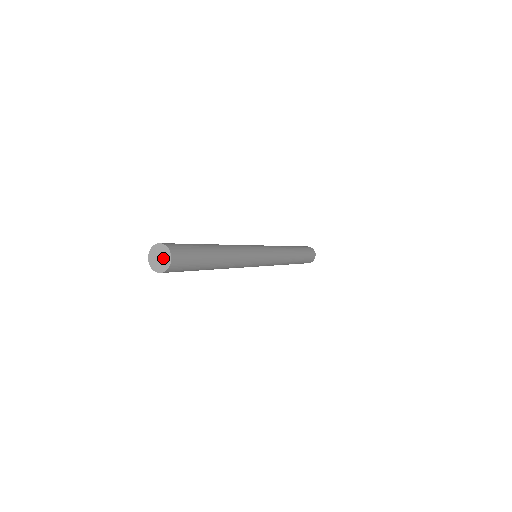
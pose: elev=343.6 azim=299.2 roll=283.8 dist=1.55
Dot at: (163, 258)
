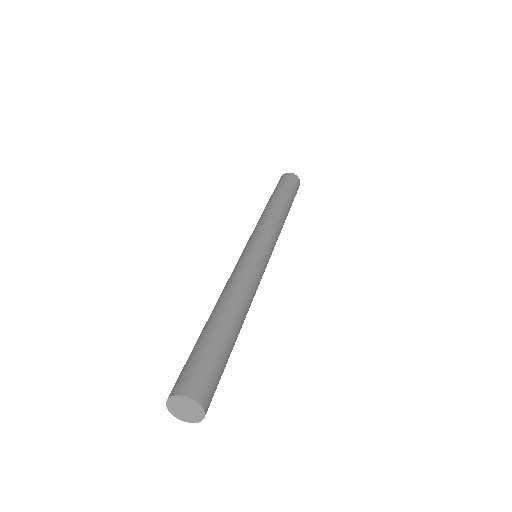
Dot at: (191, 410)
